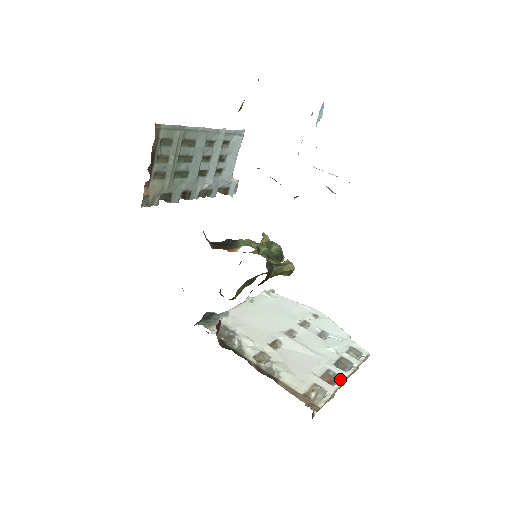
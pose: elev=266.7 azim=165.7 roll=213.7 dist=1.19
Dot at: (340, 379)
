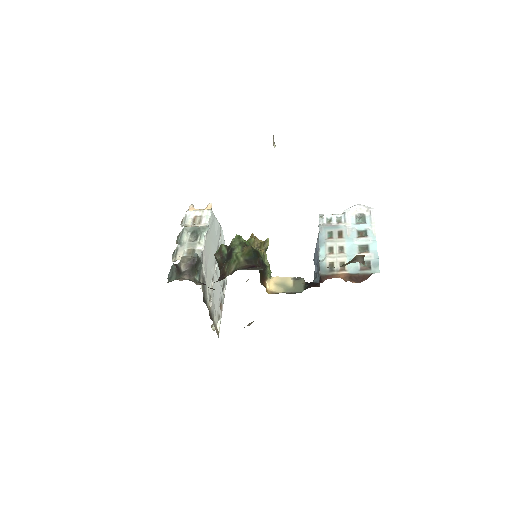
Dot at: occluded
